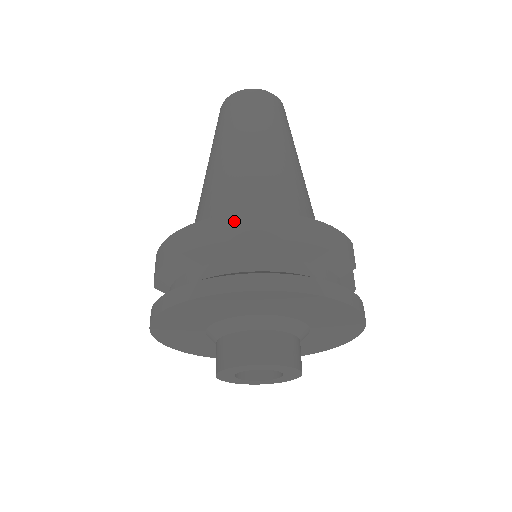
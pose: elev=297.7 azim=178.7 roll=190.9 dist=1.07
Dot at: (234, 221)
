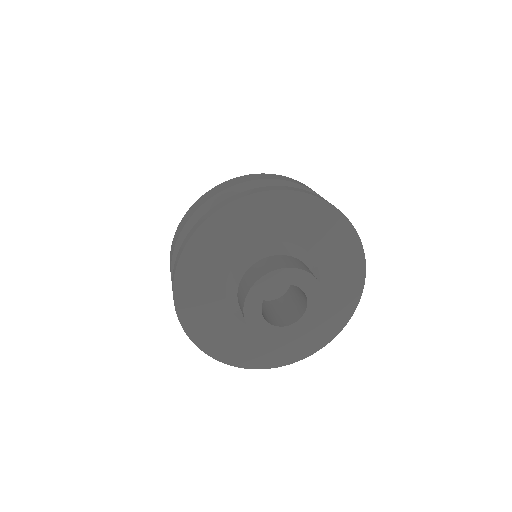
Dot at: (219, 186)
